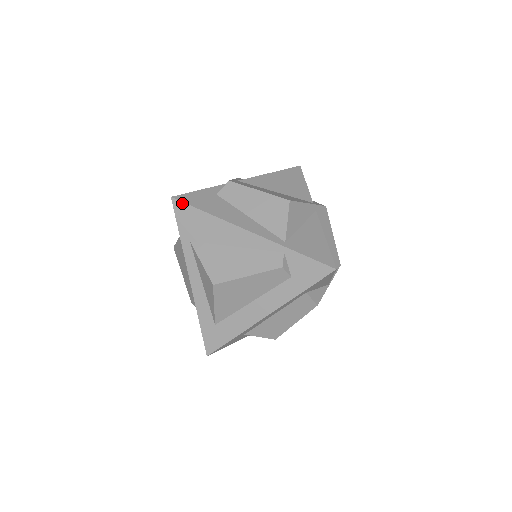
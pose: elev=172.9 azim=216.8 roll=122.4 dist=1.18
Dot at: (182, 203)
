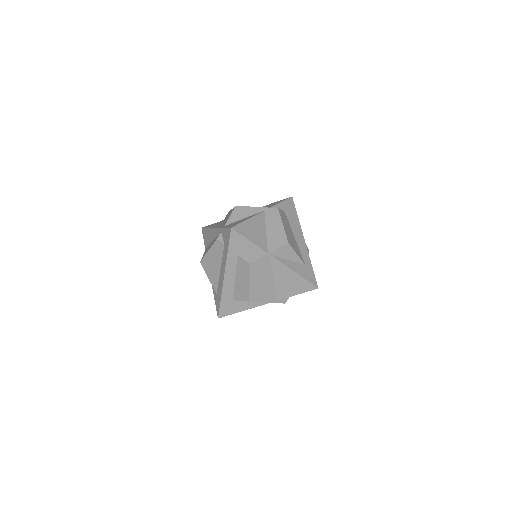
Dot at: (203, 228)
